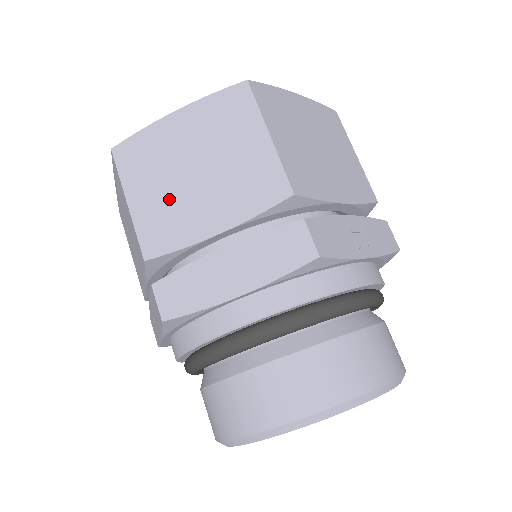
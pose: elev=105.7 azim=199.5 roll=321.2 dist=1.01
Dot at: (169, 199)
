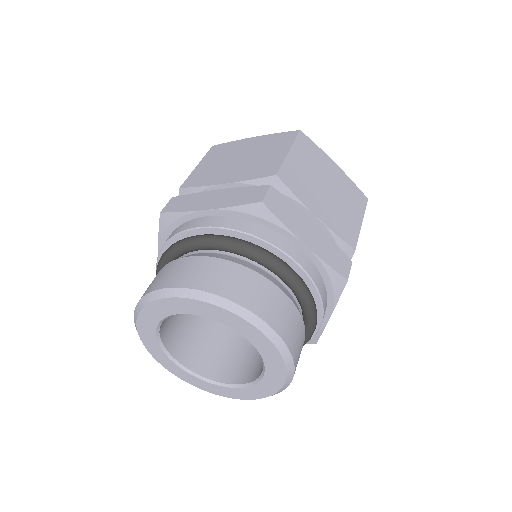
Dot at: (308, 177)
